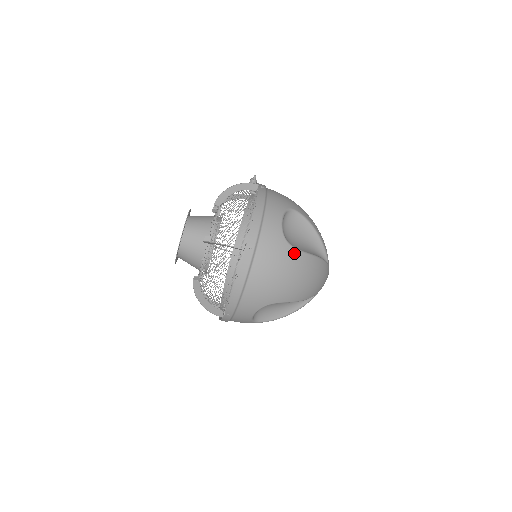
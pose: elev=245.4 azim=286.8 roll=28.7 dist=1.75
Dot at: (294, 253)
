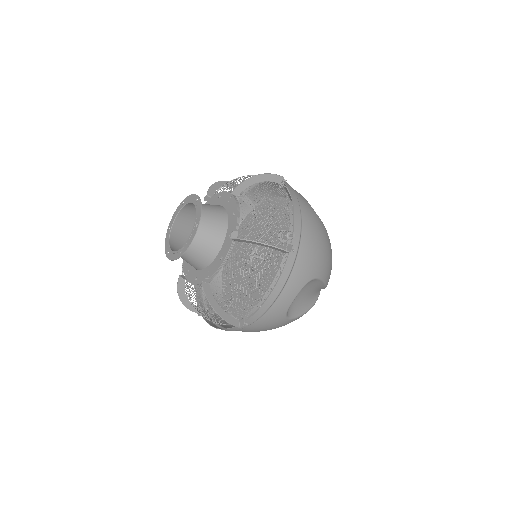
Dot at: (288, 322)
